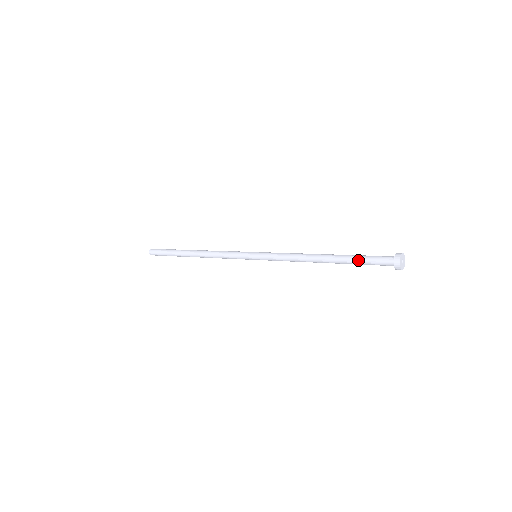
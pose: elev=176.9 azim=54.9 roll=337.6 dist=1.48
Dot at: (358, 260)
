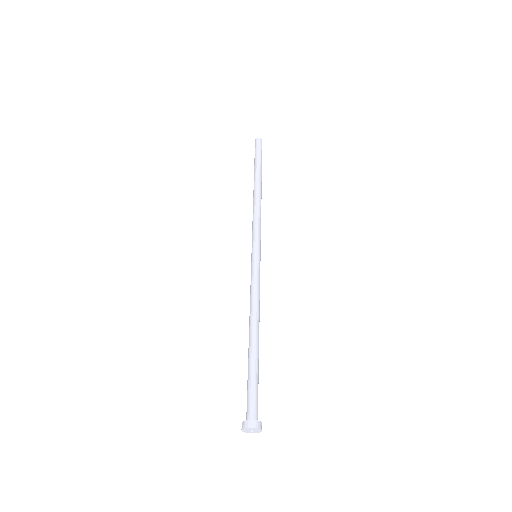
Dot at: (250, 376)
